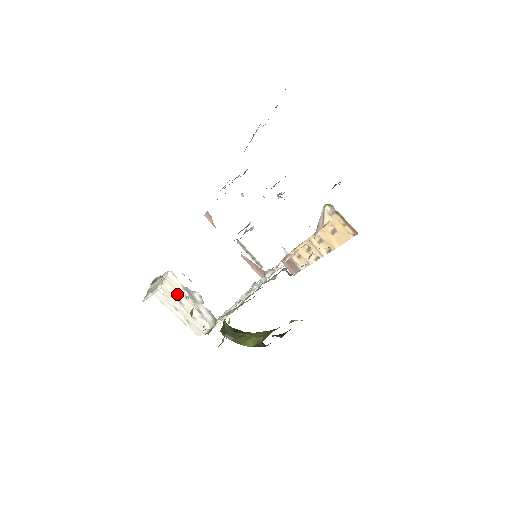
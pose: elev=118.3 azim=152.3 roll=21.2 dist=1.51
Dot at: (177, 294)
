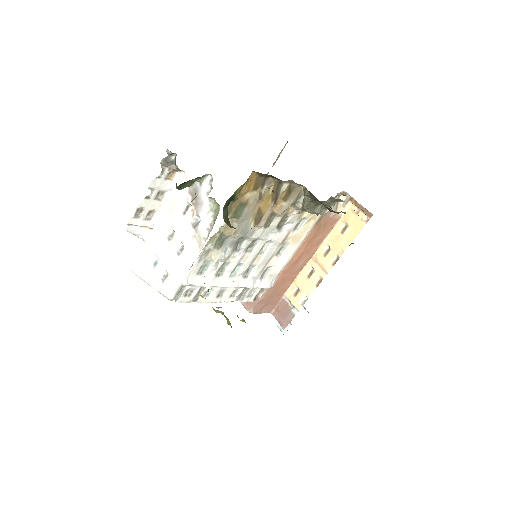
Dot at: (173, 217)
